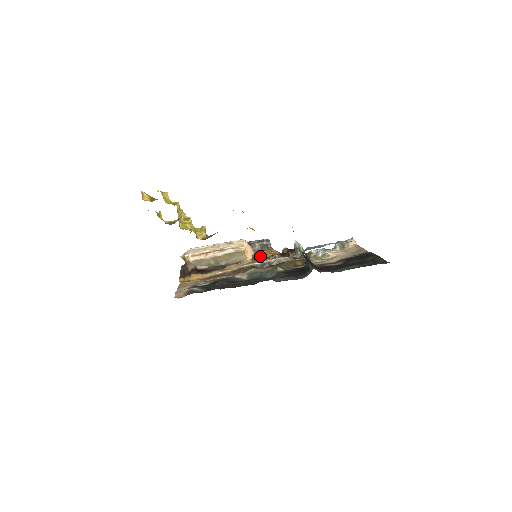
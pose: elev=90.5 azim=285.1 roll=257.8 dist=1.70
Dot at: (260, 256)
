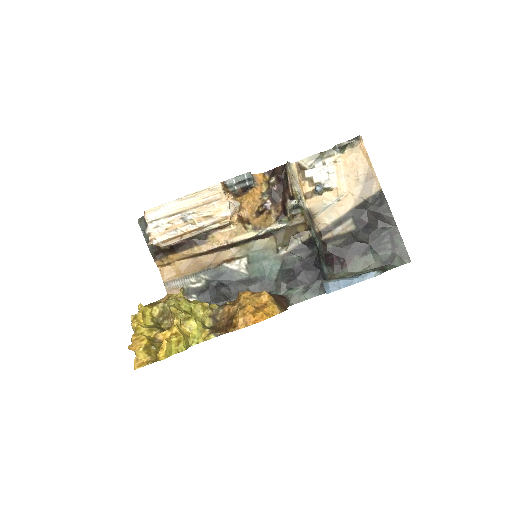
Dot at: (249, 220)
